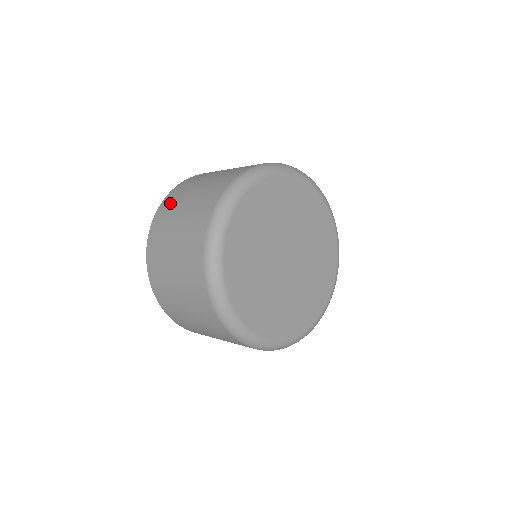
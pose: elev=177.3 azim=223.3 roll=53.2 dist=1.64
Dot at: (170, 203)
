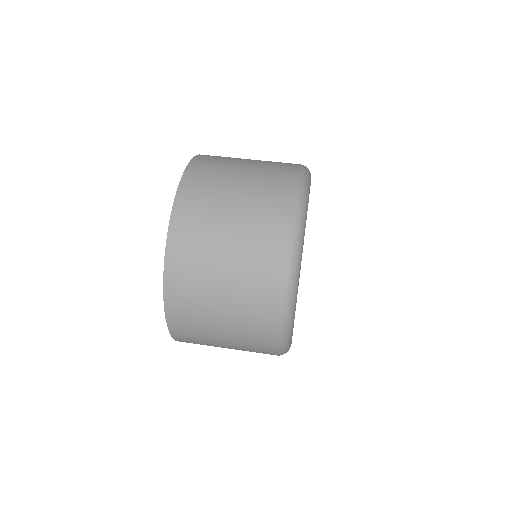
Dot at: (188, 252)
